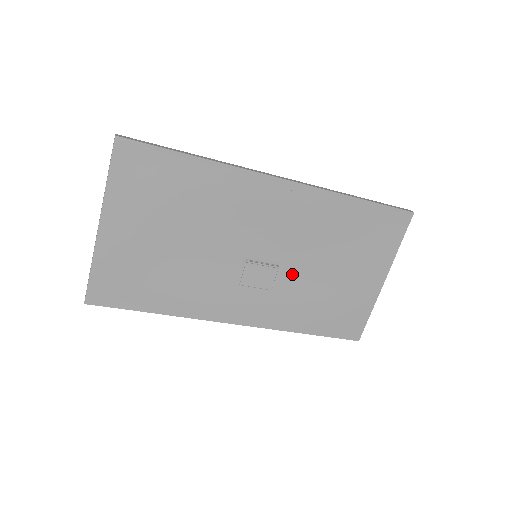
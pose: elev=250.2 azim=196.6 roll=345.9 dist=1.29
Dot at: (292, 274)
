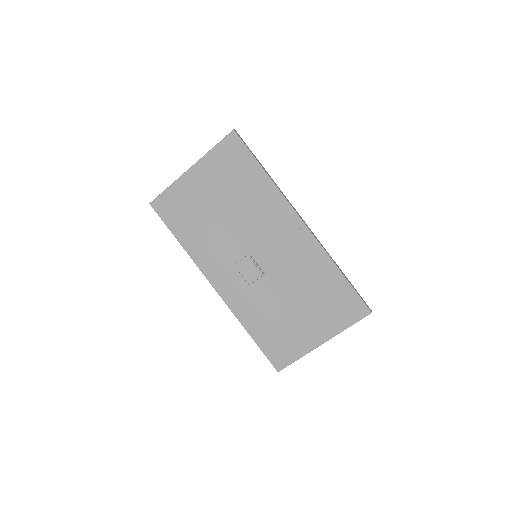
Dot at: (269, 286)
